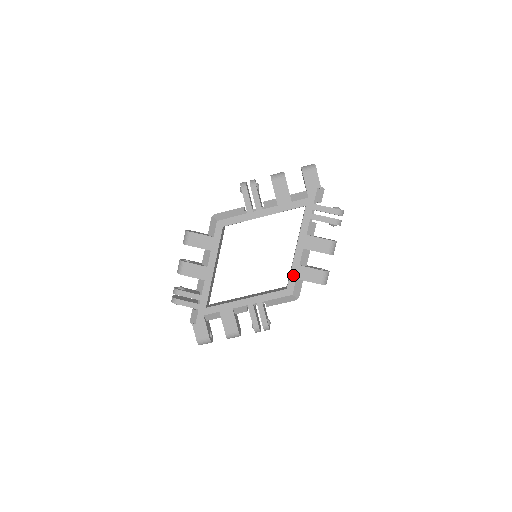
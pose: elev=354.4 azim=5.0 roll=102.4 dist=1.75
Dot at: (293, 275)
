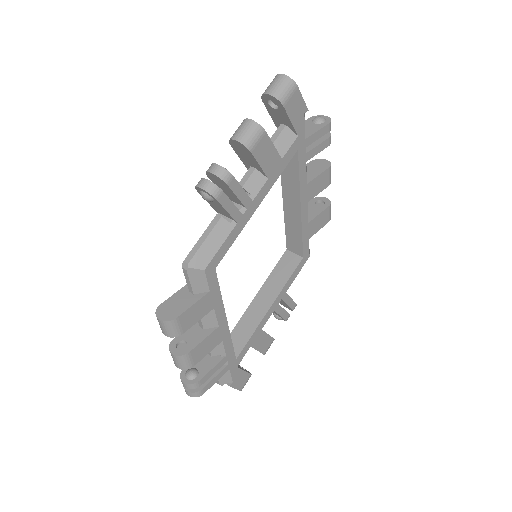
Dot at: (305, 239)
